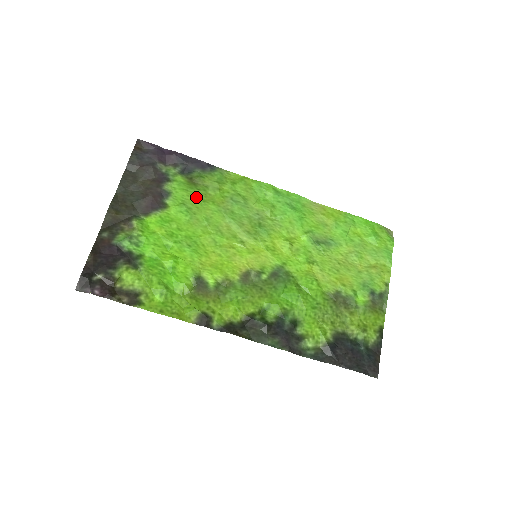
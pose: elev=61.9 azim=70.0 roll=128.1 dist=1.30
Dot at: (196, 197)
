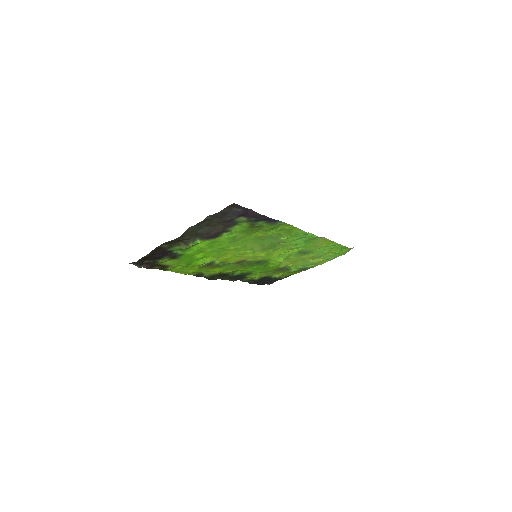
Dot at: (247, 233)
